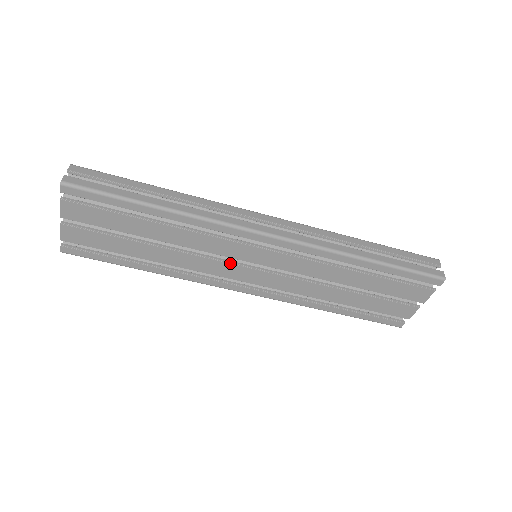
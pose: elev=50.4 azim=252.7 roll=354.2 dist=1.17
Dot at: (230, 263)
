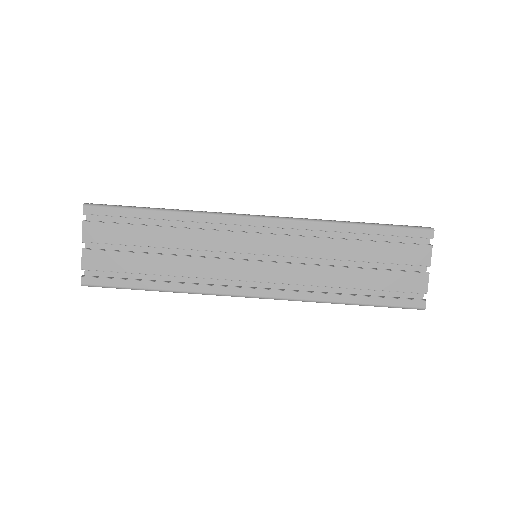
Dot at: (232, 259)
